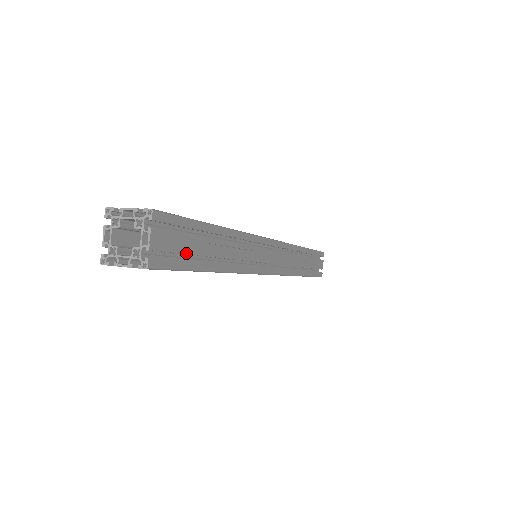
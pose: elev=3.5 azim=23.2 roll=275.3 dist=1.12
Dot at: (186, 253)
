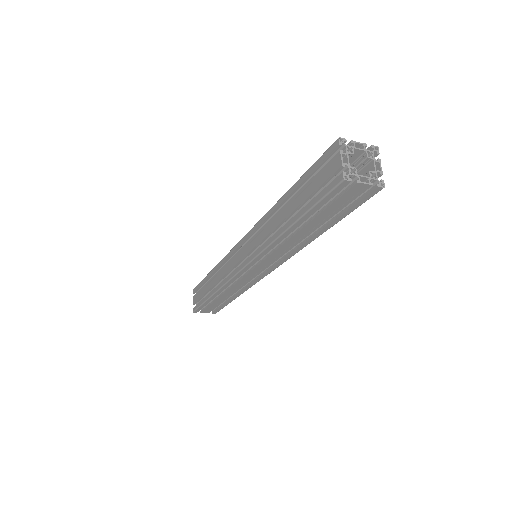
Dot at: occluded
